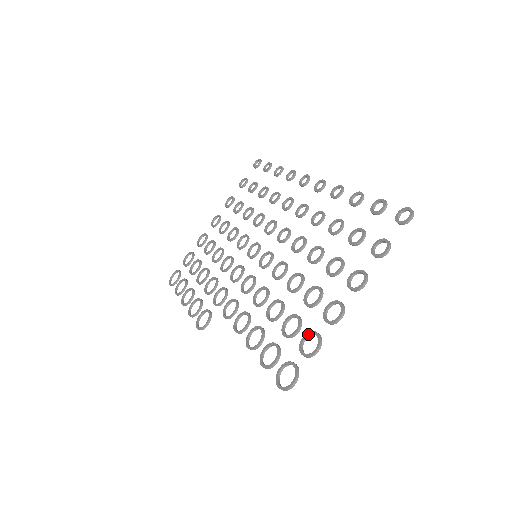
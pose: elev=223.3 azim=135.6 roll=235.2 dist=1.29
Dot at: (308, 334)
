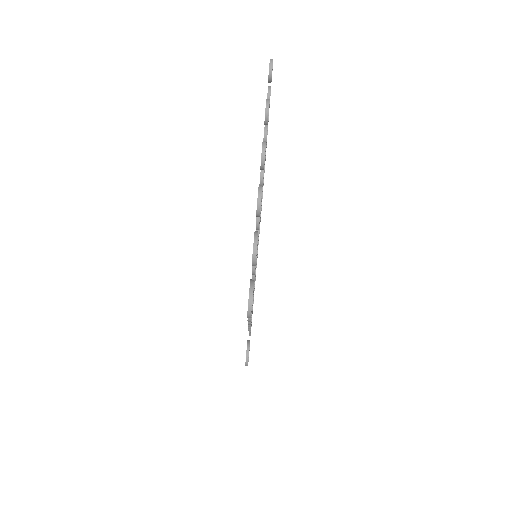
Dot at: occluded
